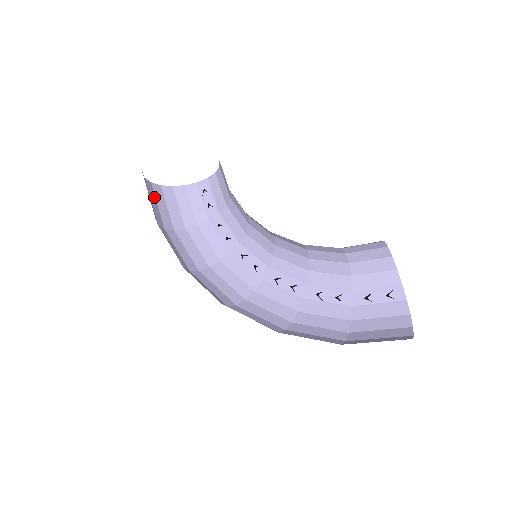
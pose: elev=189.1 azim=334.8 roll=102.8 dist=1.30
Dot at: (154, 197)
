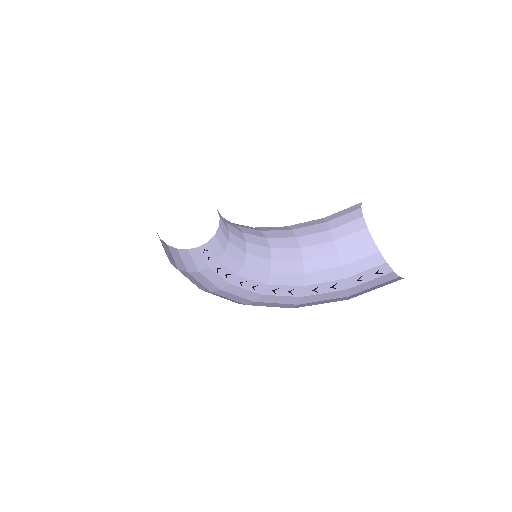
Dot at: occluded
